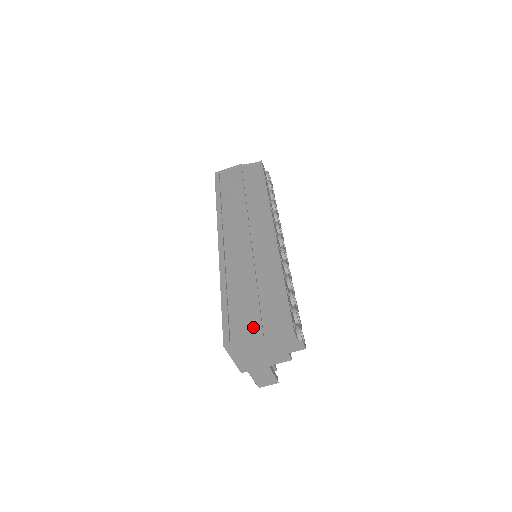
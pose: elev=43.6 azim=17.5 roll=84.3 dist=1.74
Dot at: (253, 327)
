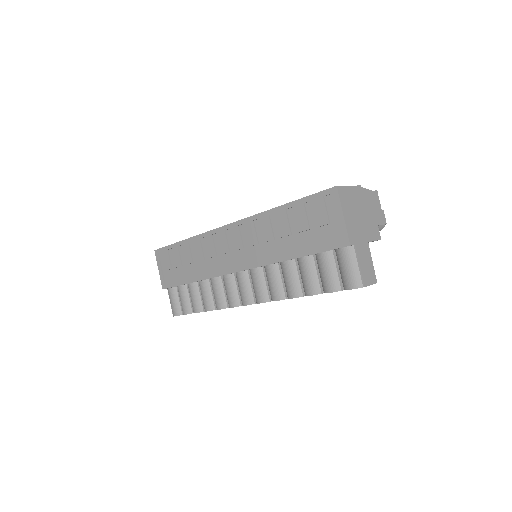
Dot at: occluded
